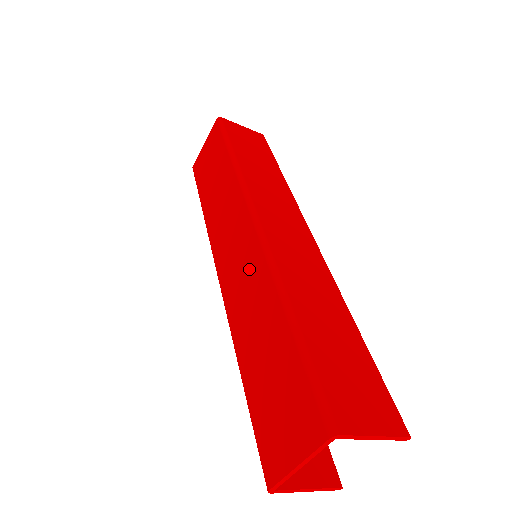
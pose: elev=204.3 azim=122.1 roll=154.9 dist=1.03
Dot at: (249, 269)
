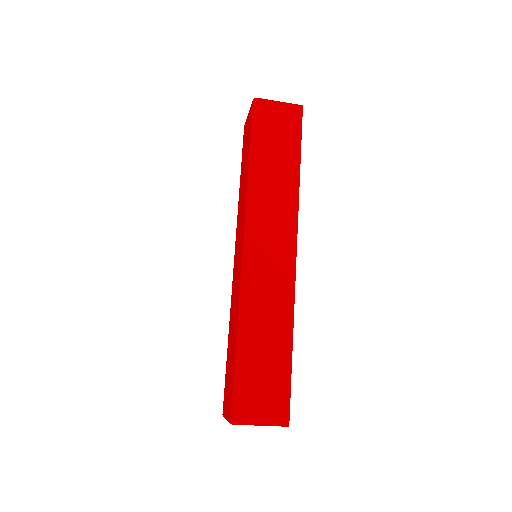
Dot at: (237, 281)
